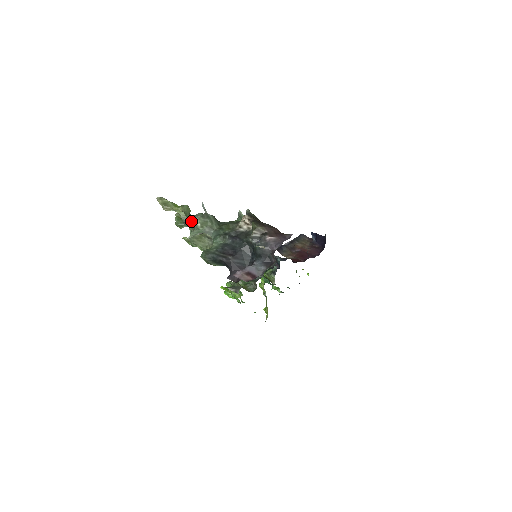
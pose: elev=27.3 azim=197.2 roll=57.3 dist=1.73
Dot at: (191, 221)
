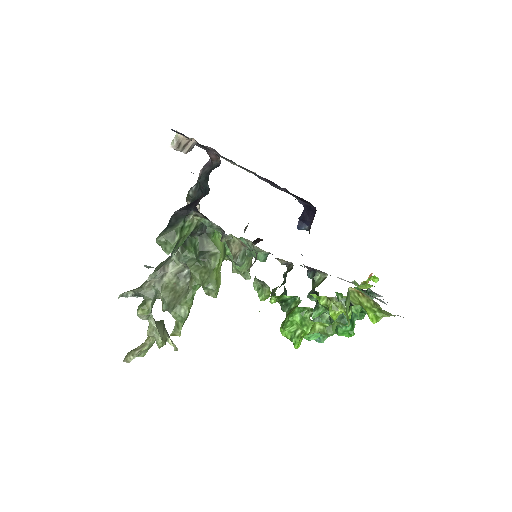
Dot at: (145, 282)
